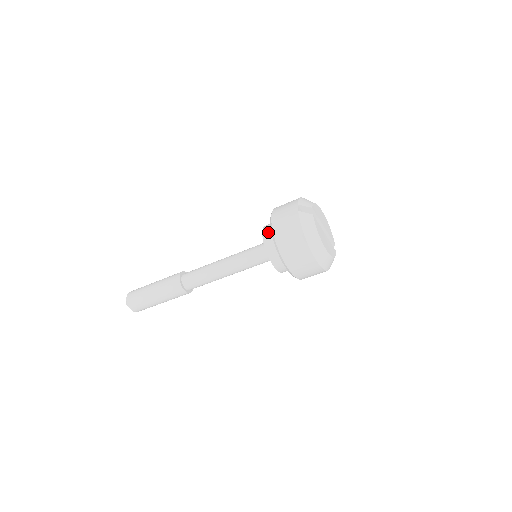
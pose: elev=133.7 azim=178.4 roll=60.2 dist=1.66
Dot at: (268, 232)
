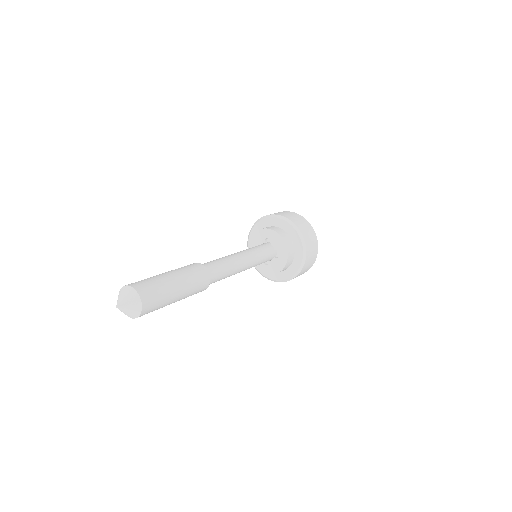
Dot at: (274, 228)
